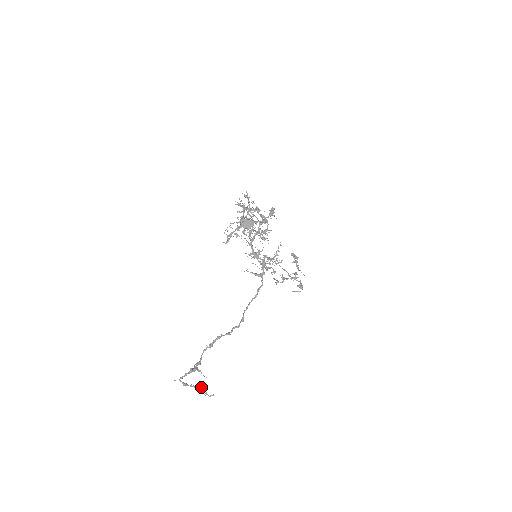
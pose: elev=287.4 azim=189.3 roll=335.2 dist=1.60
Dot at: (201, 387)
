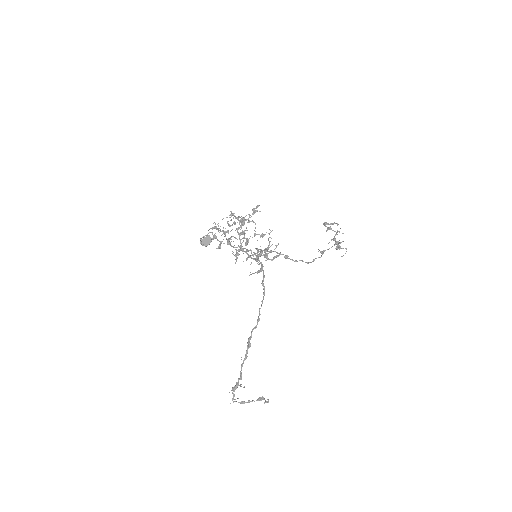
Dot at: (260, 398)
